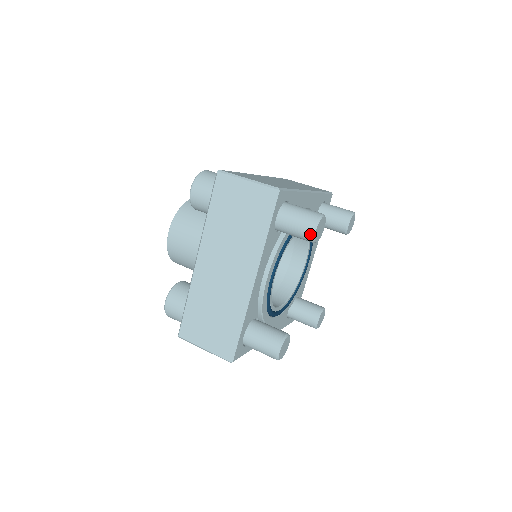
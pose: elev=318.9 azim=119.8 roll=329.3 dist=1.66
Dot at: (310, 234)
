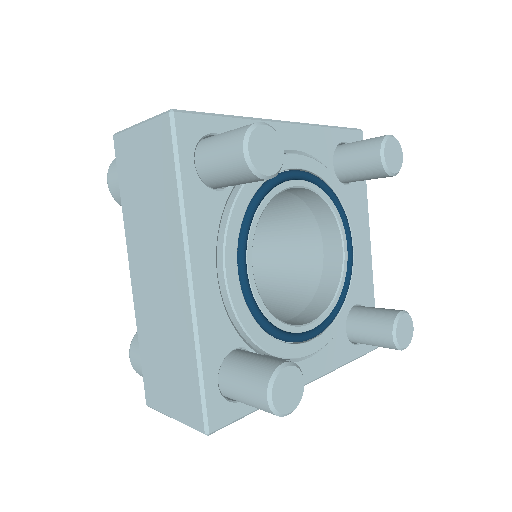
Dot at: (383, 136)
